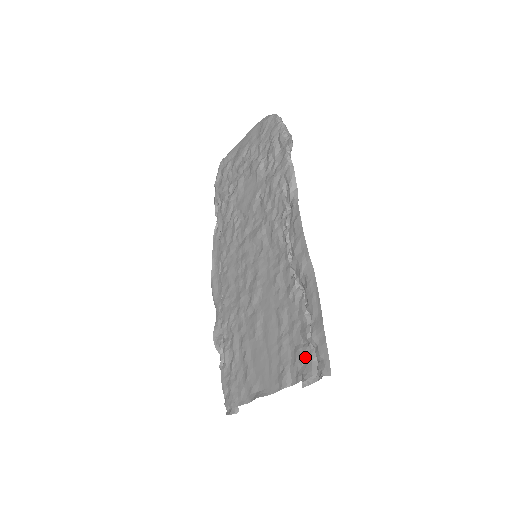
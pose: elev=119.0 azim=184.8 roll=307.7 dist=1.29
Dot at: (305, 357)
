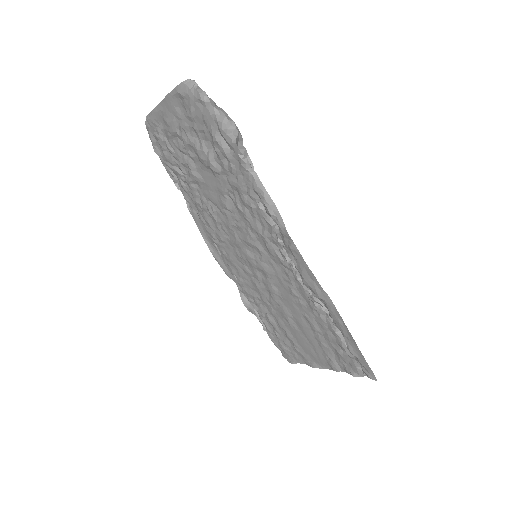
Dot at: (348, 361)
